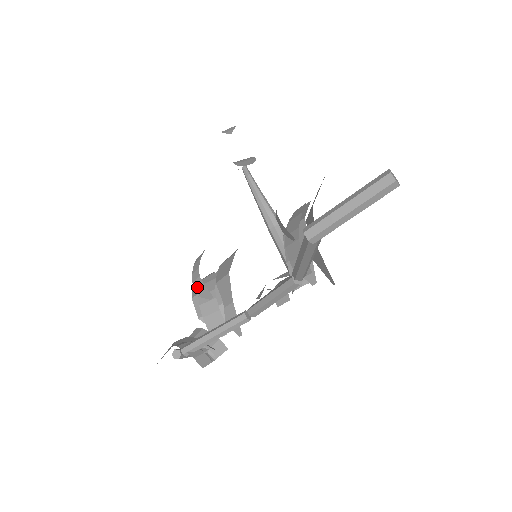
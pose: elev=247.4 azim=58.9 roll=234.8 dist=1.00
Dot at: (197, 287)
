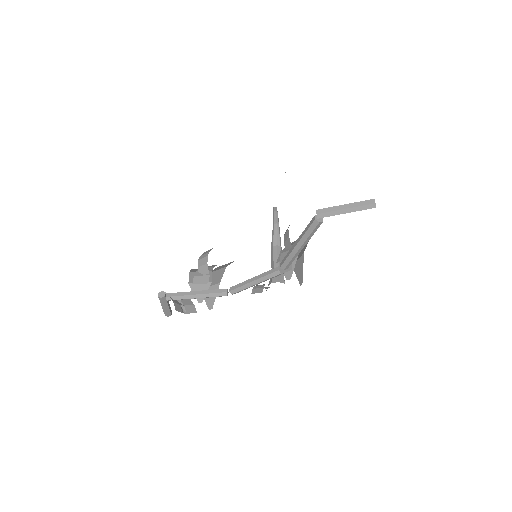
Dot at: (200, 264)
